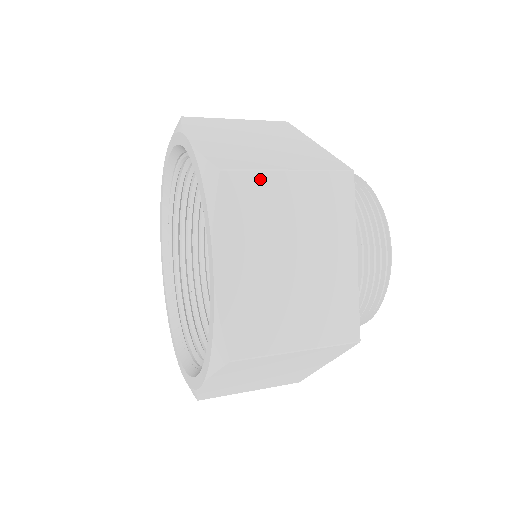
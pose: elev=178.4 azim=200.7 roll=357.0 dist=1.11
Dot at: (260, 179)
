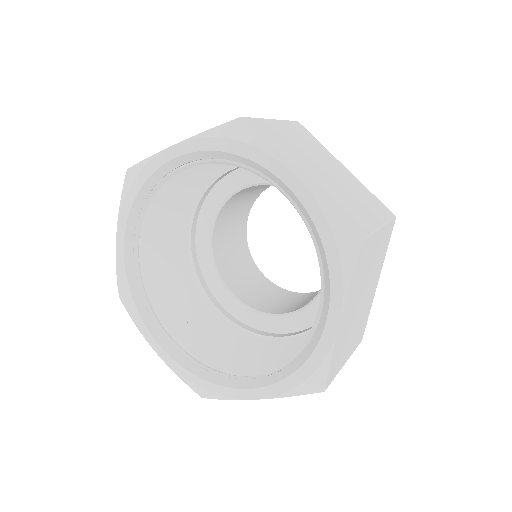
Dot at: (372, 240)
